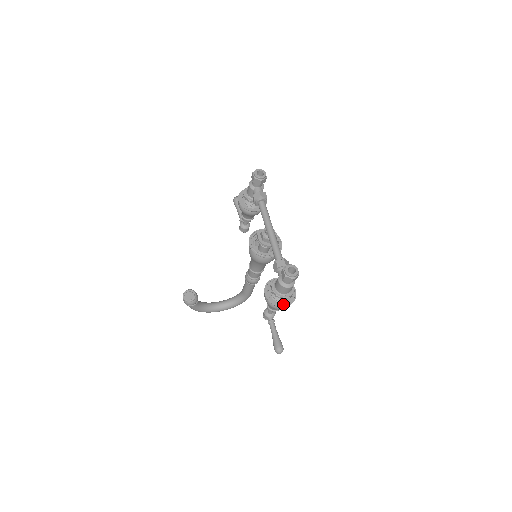
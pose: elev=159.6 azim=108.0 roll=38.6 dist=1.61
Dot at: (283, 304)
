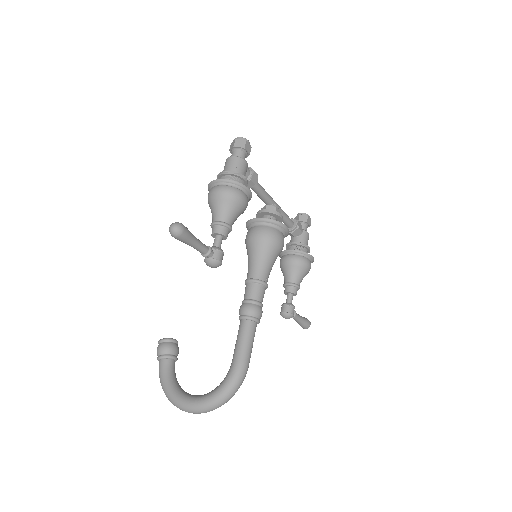
Dot at: (219, 183)
